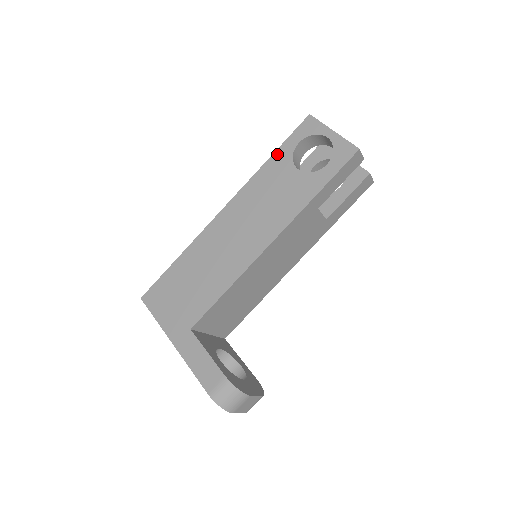
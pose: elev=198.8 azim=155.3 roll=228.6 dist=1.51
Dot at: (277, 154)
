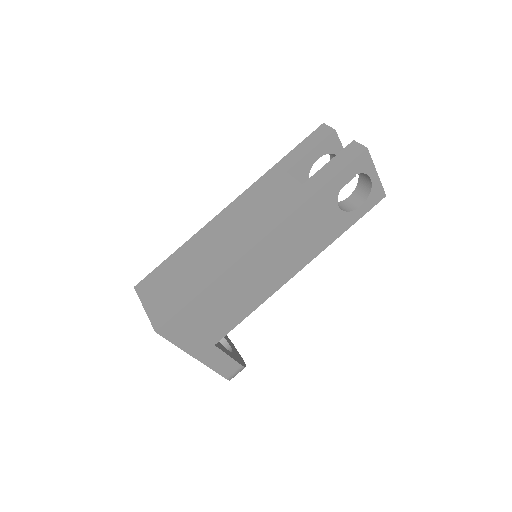
Dot at: (327, 188)
